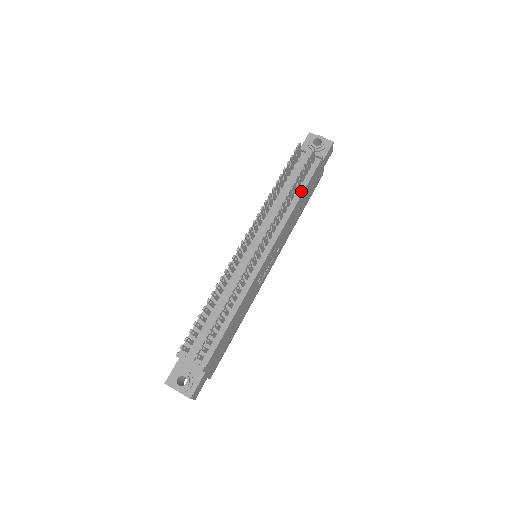
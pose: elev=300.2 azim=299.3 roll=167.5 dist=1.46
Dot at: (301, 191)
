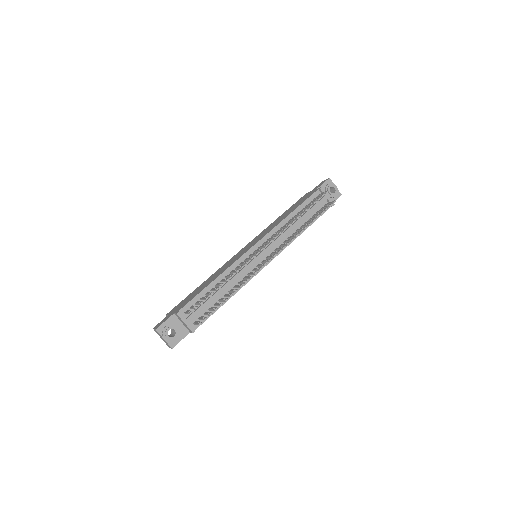
Dot at: occluded
